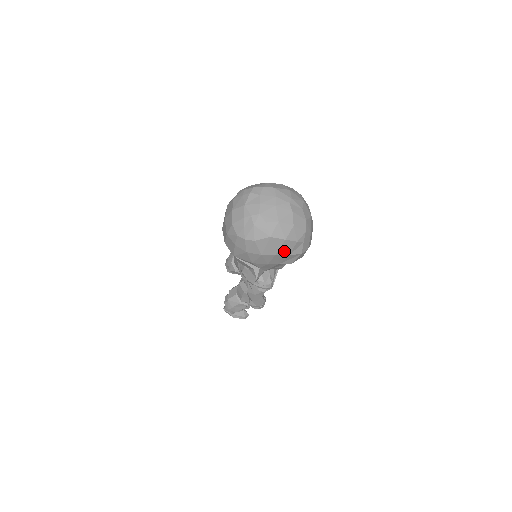
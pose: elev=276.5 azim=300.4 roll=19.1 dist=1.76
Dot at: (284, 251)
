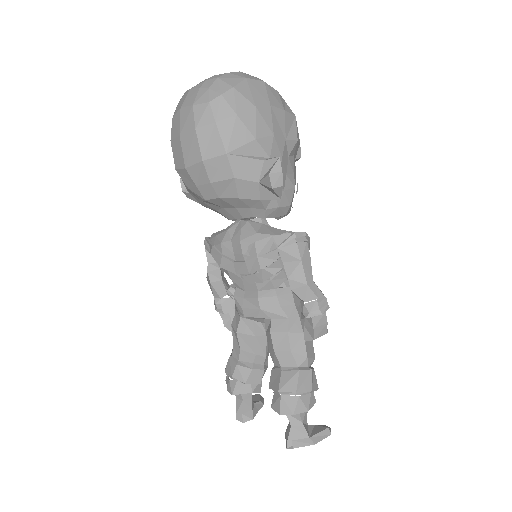
Dot at: (275, 102)
